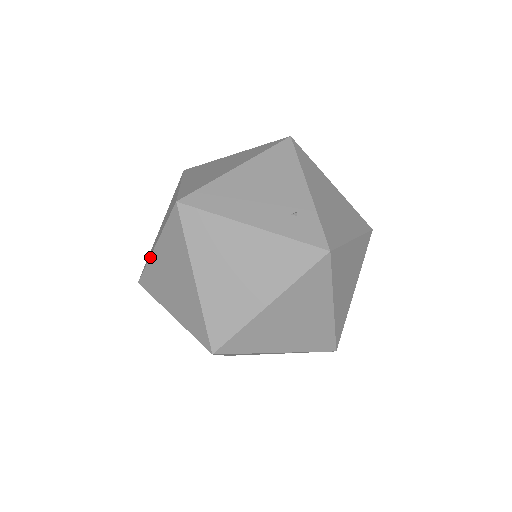
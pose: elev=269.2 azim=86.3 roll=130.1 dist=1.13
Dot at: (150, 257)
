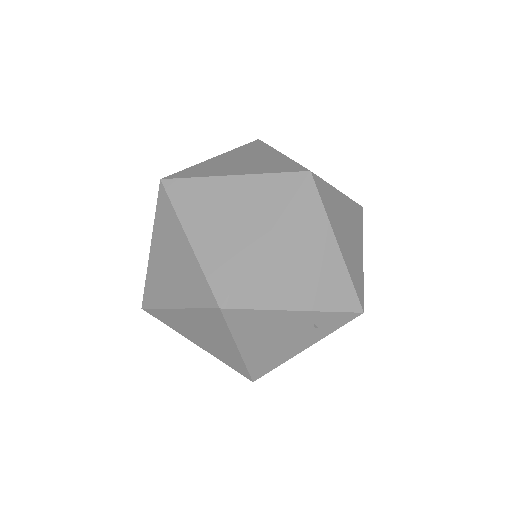
Dot at: occluded
